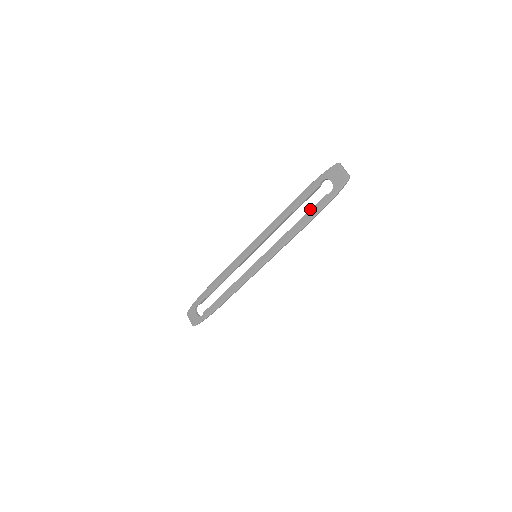
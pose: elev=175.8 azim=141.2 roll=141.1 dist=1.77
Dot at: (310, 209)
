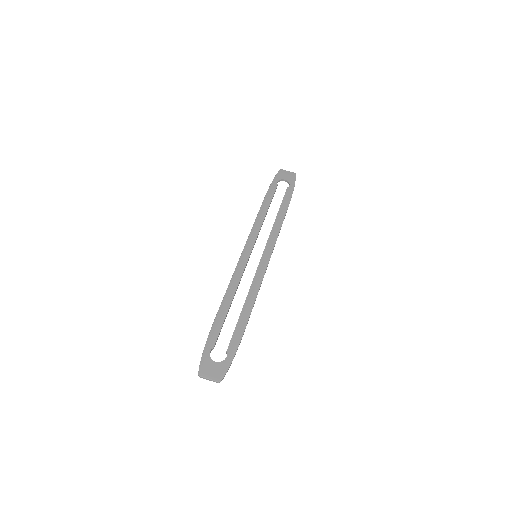
Dot at: (282, 200)
